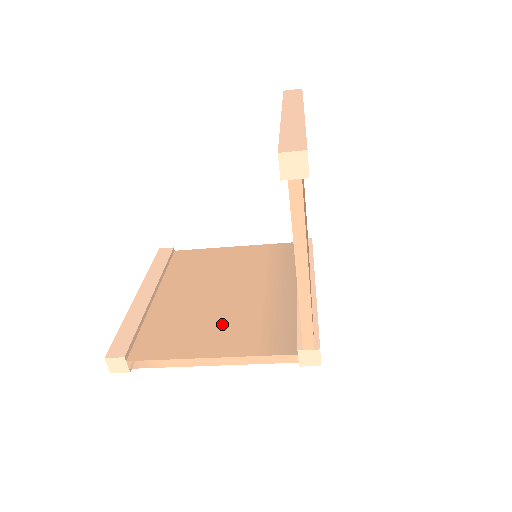
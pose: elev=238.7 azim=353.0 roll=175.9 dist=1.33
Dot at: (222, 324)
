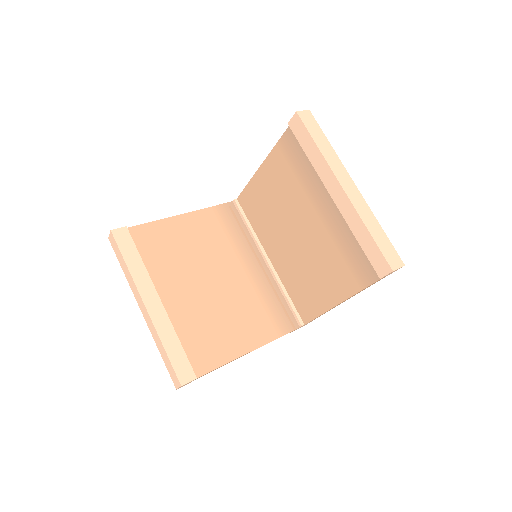
Dot at: (239, 316)
